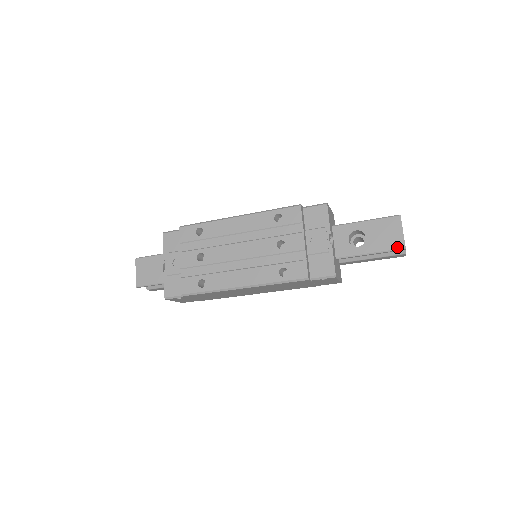
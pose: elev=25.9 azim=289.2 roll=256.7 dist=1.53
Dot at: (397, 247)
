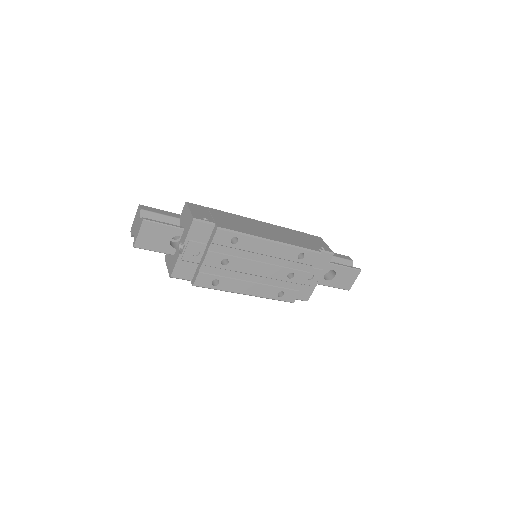
Dot at: (346, 288)
